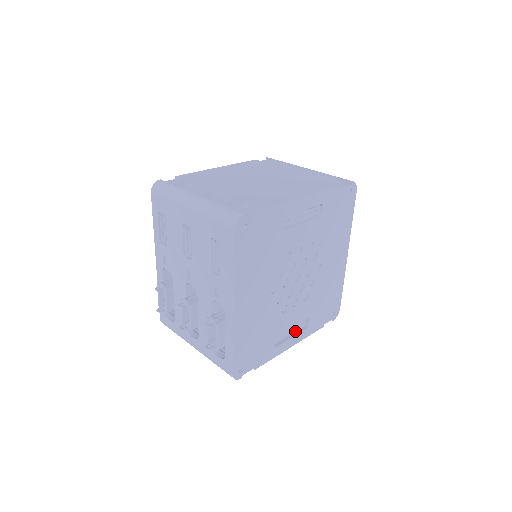
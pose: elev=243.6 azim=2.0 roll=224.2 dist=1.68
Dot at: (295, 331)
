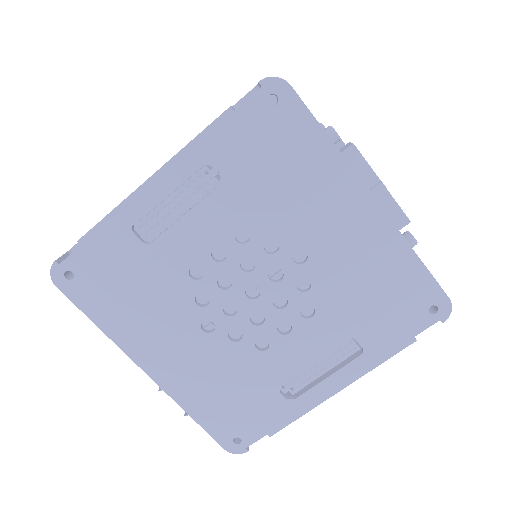
Dot at: (336, 364)
